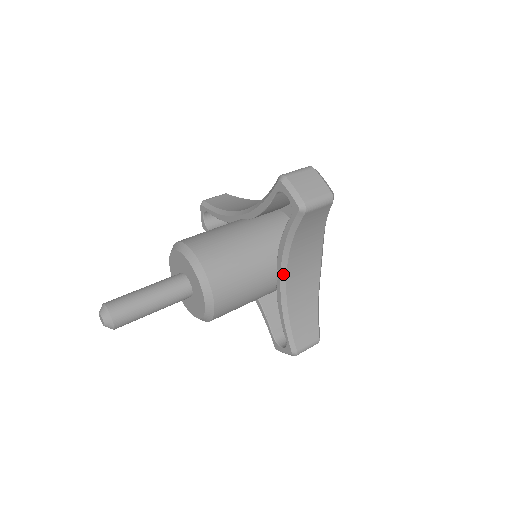
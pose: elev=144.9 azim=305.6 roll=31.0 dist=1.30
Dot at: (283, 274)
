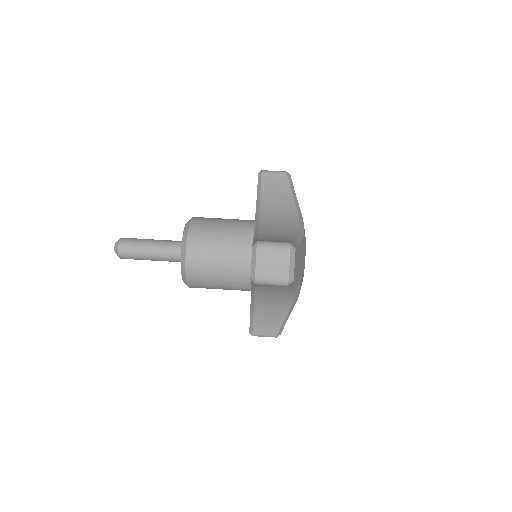
Dot at: (253, 291)
